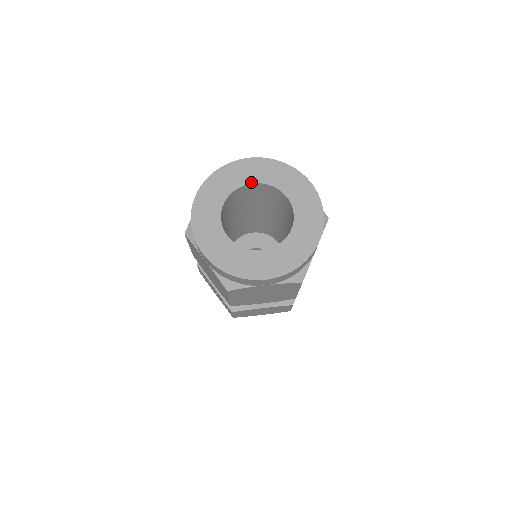
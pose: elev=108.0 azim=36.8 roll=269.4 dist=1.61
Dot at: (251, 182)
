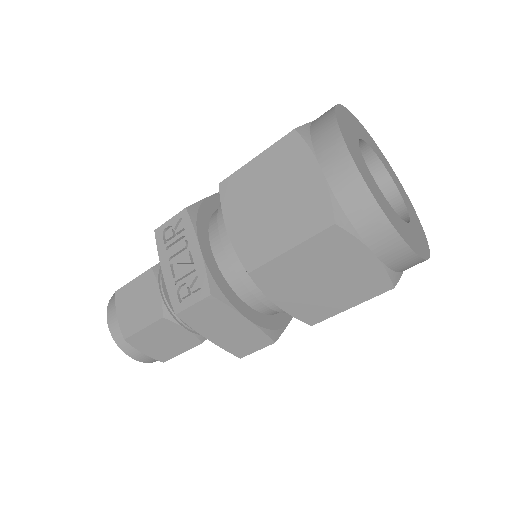
Dot at: (375, 152)
